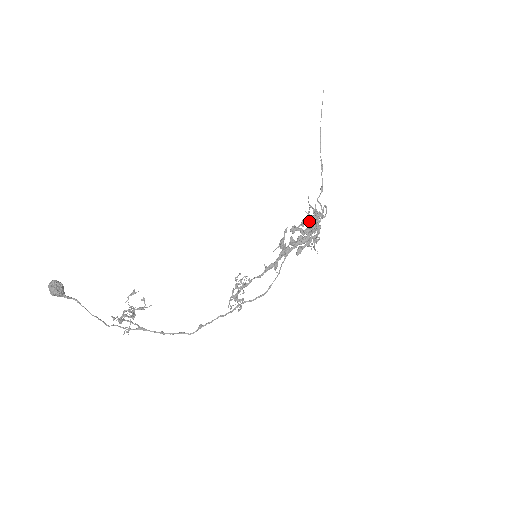
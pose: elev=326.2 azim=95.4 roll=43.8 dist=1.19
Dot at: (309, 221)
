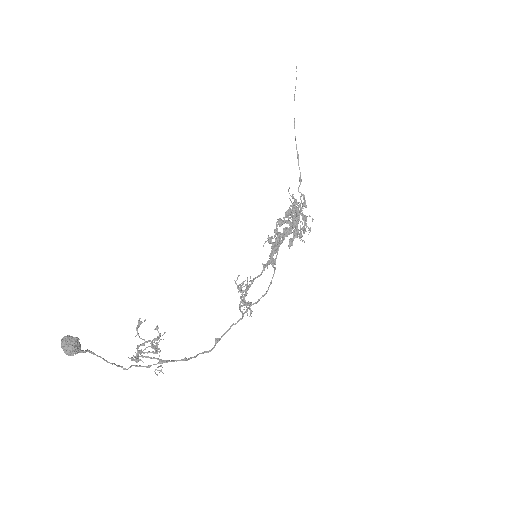
Dot at: (297, 213)
